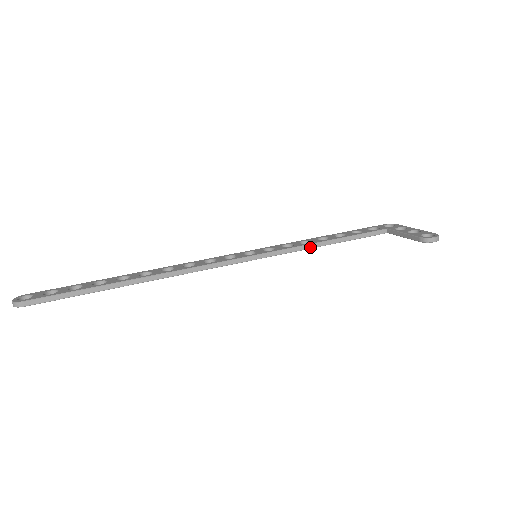
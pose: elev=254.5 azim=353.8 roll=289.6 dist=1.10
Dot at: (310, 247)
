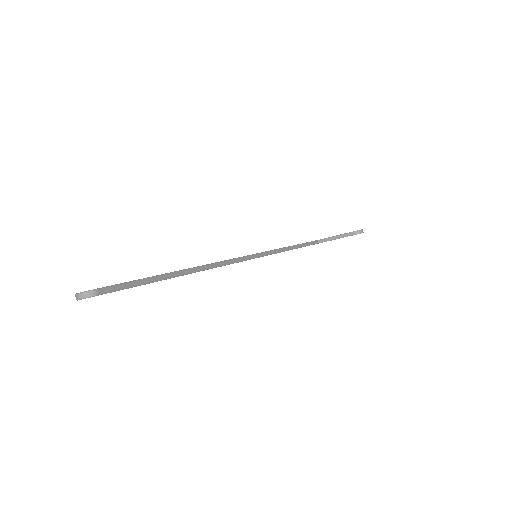
Dot at: (285, 250)
